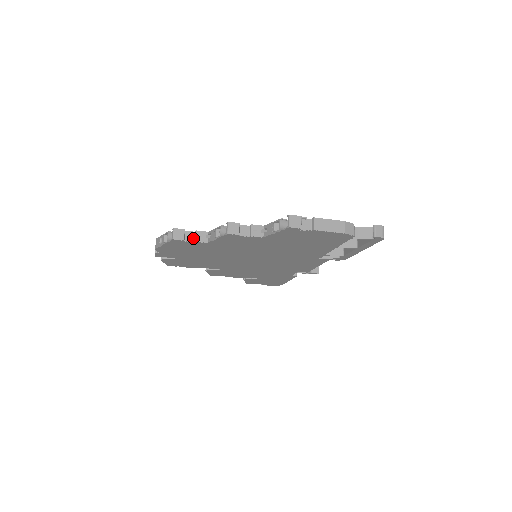
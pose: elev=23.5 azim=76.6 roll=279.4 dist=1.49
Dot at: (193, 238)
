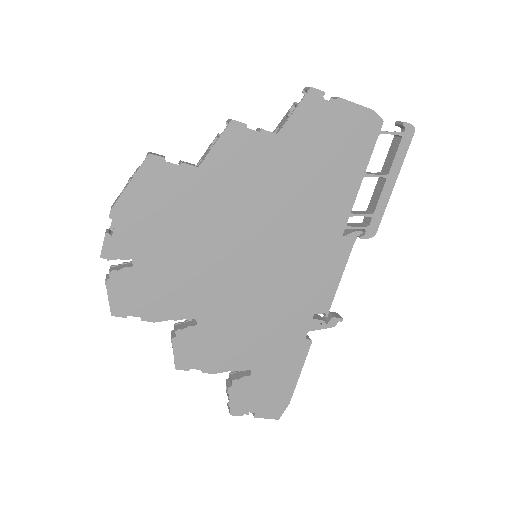
Dot at: (176, 167)
